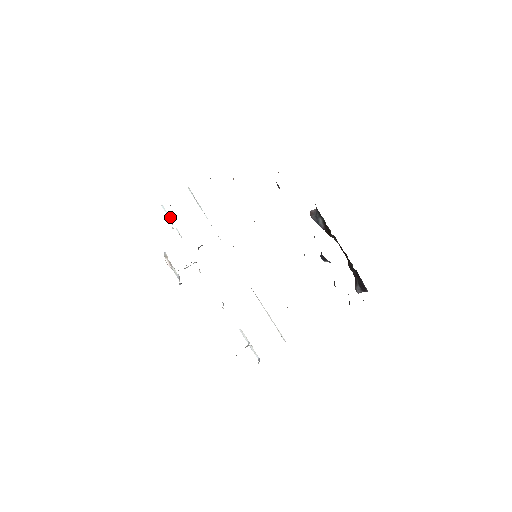
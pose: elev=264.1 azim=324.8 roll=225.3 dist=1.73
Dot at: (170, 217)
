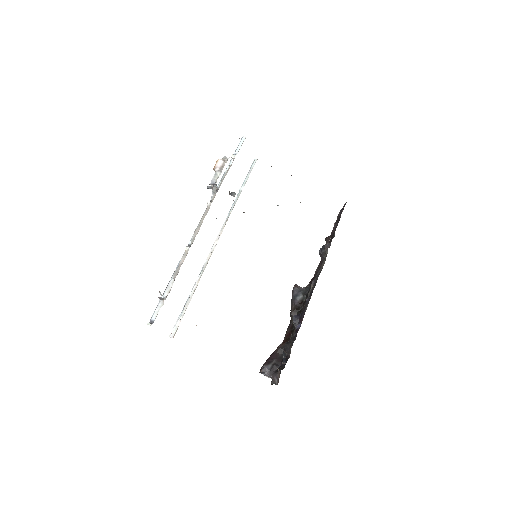
Dot at: occluded
